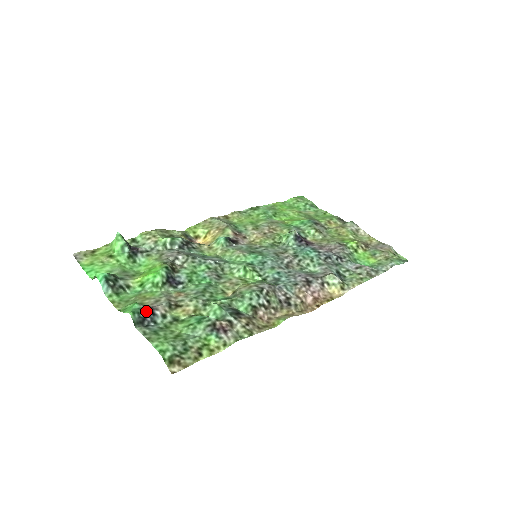
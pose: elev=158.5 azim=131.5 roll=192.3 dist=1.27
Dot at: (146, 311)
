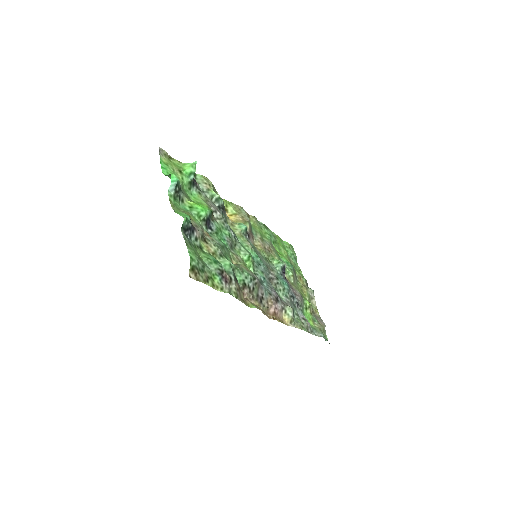
Dot at: (191, 226)
